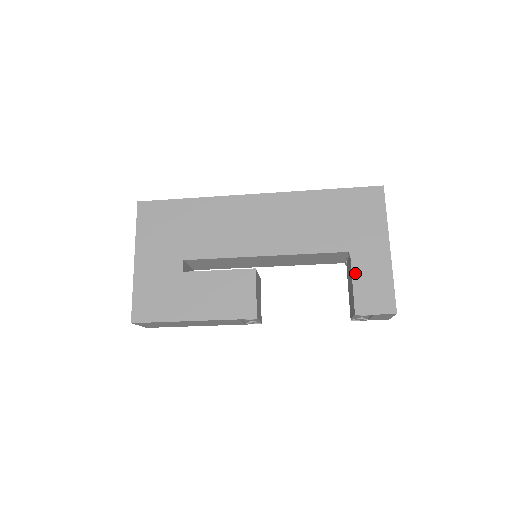
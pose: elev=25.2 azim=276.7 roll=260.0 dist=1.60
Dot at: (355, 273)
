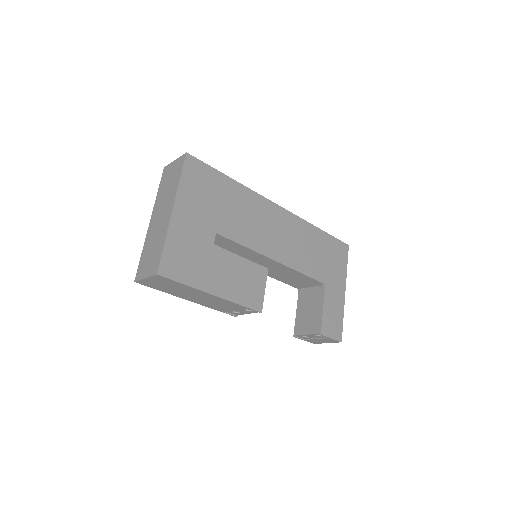
Dot at: (326, 302)
